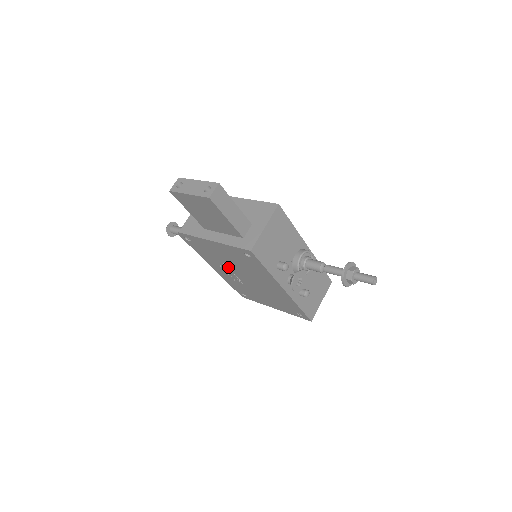
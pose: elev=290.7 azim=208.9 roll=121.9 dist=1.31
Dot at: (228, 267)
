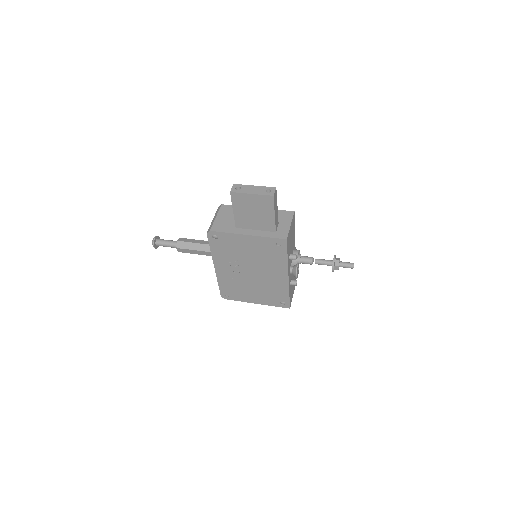
Dot at: (239, 263)
